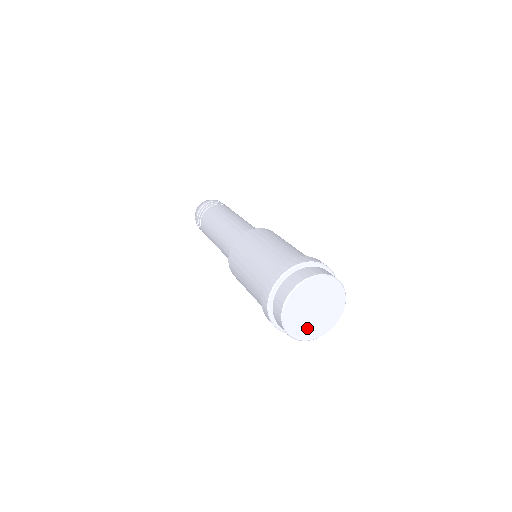
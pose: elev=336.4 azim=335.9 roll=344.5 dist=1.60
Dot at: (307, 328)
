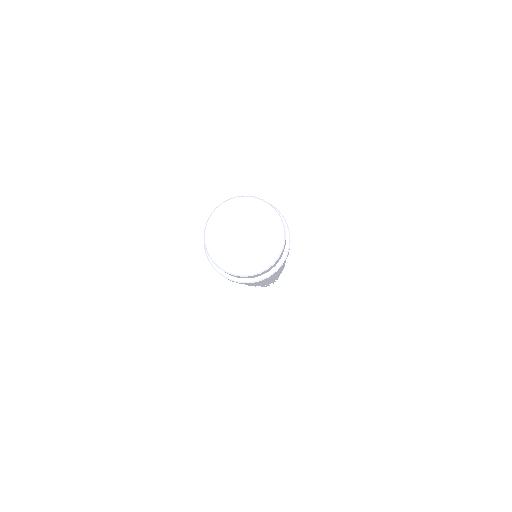
Dot at: (227, 253)
